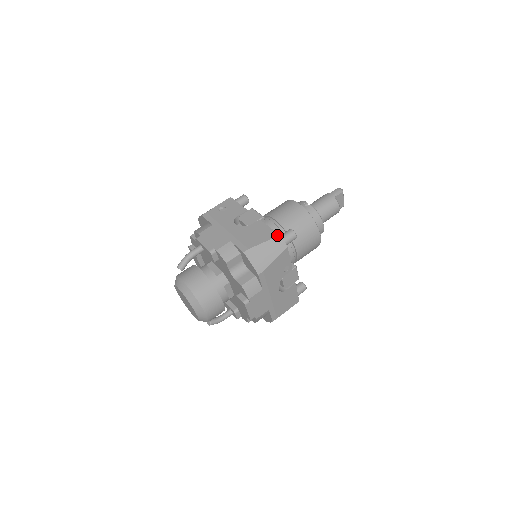
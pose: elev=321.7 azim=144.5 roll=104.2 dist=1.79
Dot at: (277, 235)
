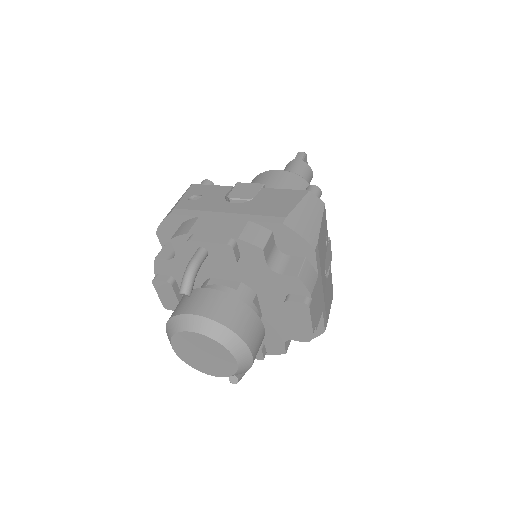
Dot at: (306, 191)
